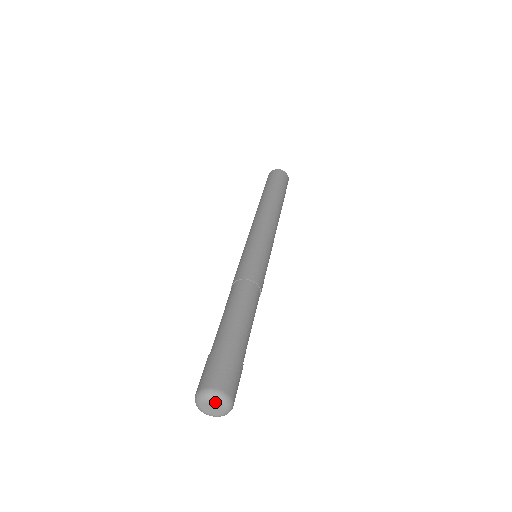
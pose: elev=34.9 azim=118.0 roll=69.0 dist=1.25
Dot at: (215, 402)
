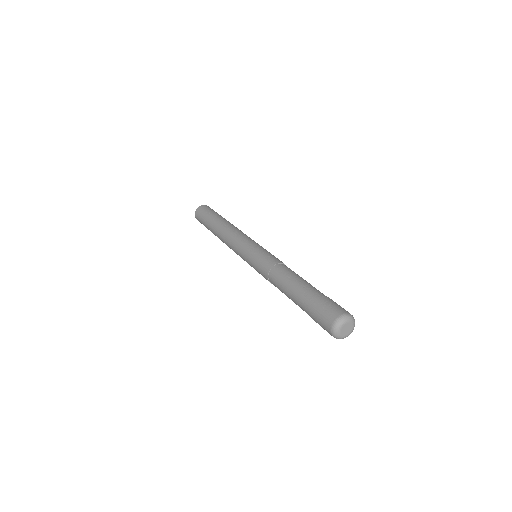
Dot at: (345, 323)
